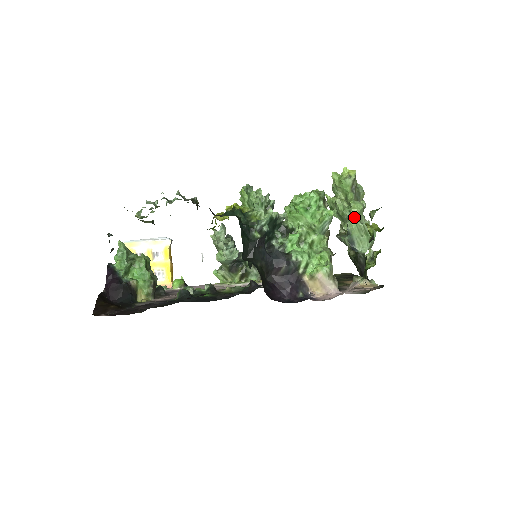
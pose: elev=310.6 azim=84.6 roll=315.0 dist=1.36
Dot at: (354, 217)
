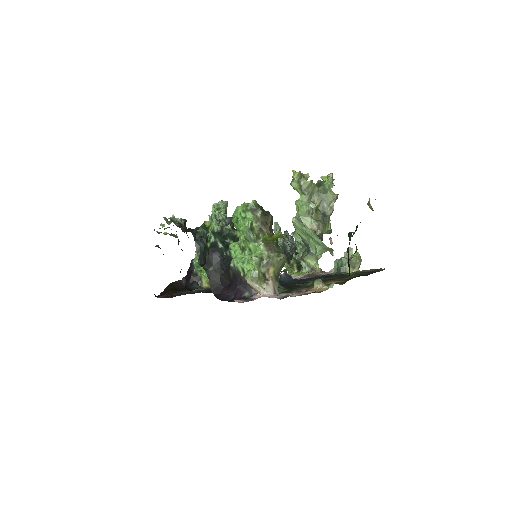
Dot at: (293, 221)
